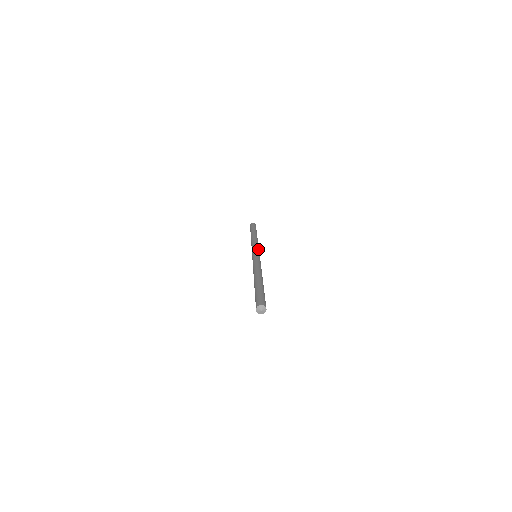
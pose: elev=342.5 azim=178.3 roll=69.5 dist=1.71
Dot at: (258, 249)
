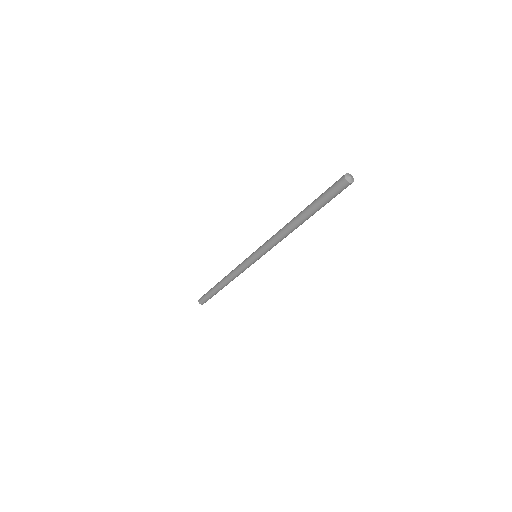
Dot at: occluded
